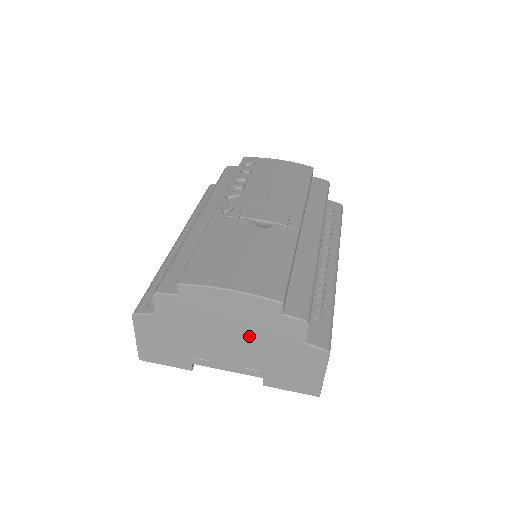
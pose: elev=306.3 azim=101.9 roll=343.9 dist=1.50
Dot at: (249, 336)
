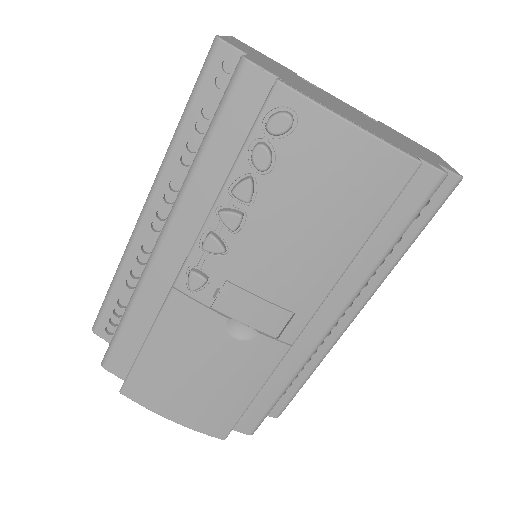
Dot at: occluded
